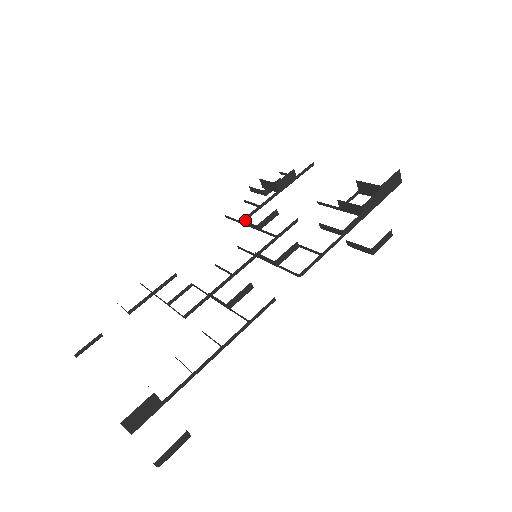
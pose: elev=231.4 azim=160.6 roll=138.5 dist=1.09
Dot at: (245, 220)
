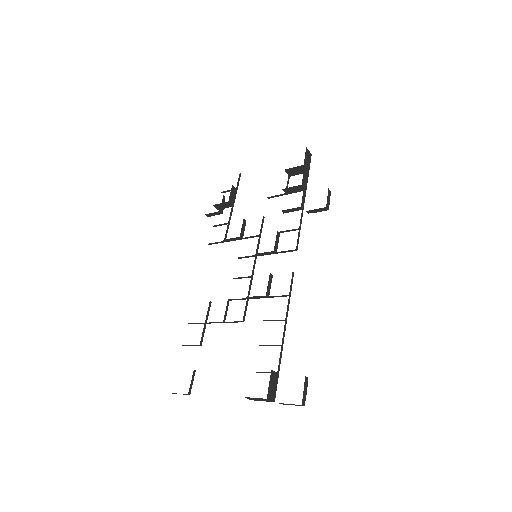
Dot at: occluded
